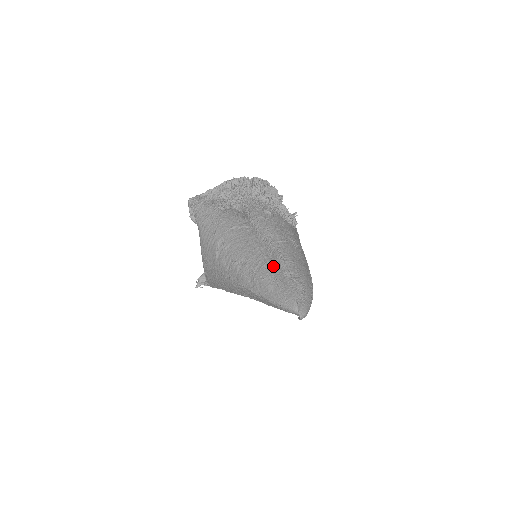
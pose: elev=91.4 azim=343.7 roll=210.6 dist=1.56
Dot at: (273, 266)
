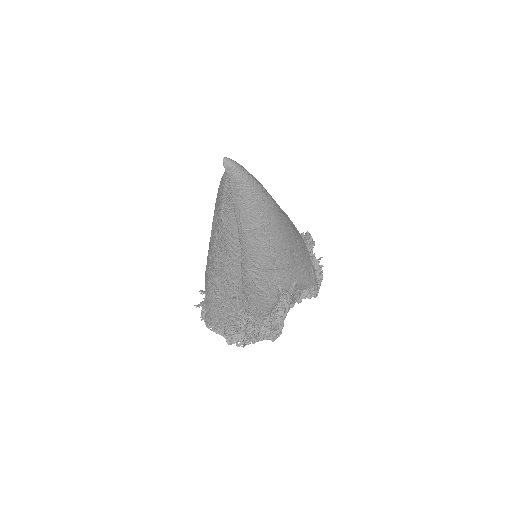
Dot at: occluded
